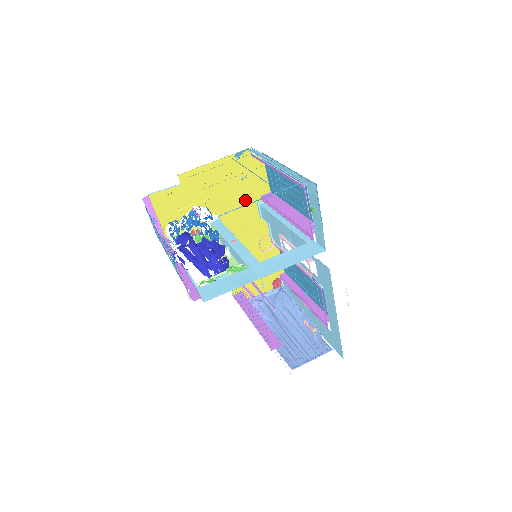
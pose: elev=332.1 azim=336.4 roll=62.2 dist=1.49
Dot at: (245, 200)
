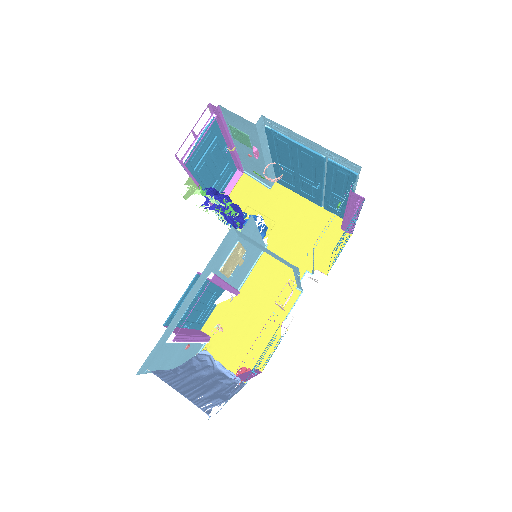
Dot at: (300, 257)
